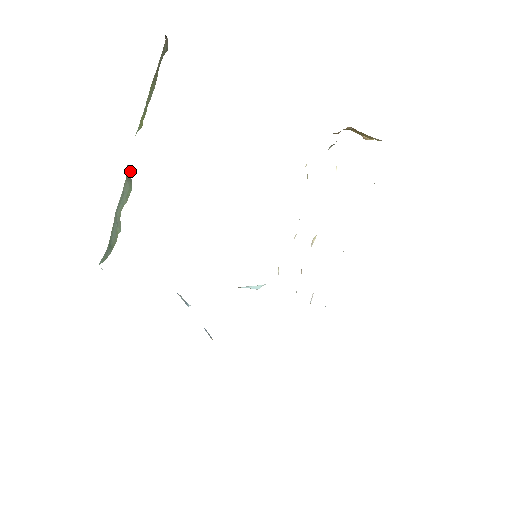
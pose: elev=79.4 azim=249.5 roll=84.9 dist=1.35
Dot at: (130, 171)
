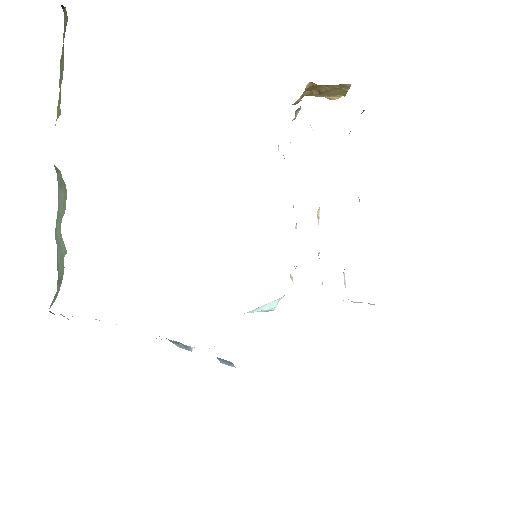
Dot at: (59, 172)
